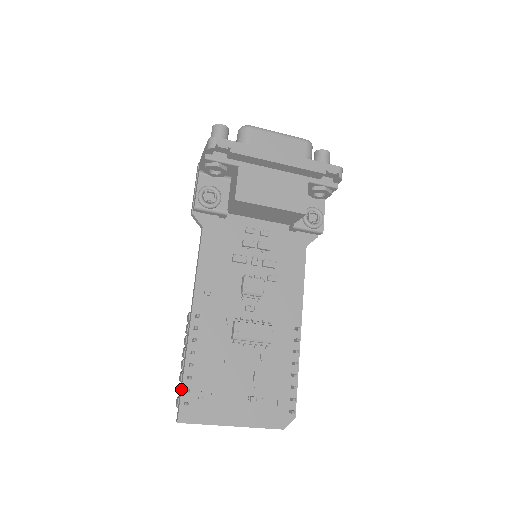
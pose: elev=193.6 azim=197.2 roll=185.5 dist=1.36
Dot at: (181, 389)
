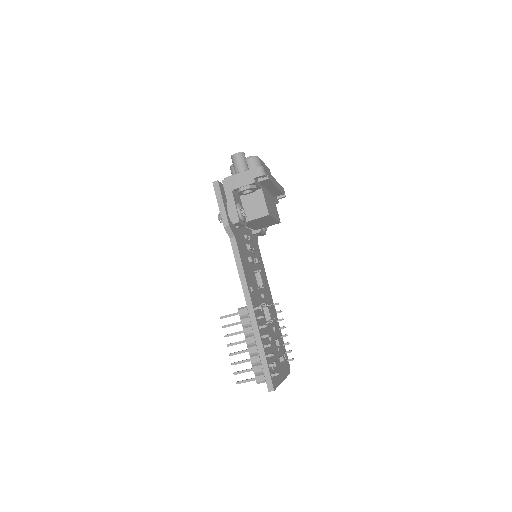
Dot at: (268, 366)
